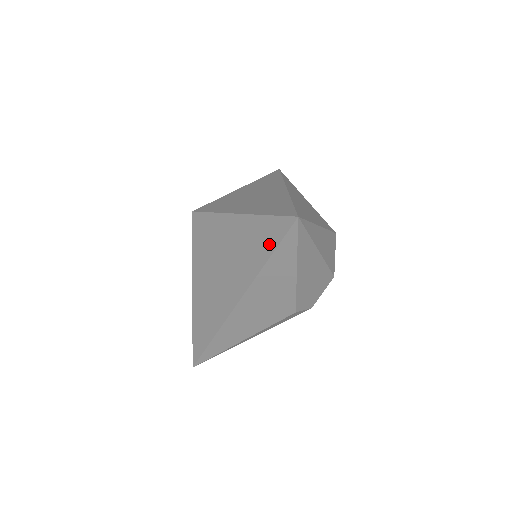
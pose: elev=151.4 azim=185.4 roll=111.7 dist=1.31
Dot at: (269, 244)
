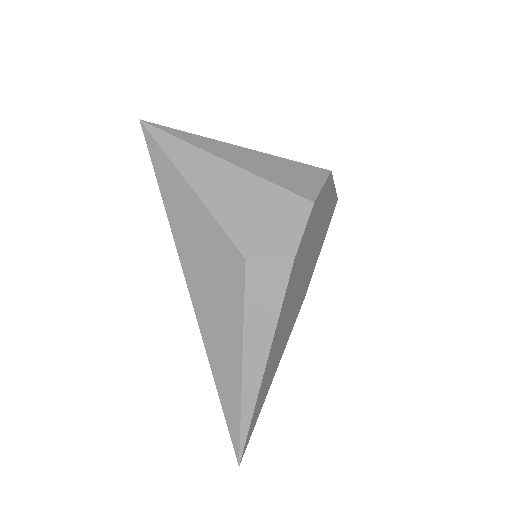
Dot at: occluded
